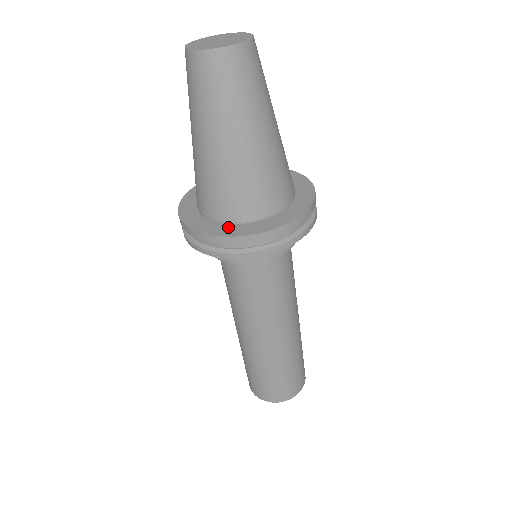
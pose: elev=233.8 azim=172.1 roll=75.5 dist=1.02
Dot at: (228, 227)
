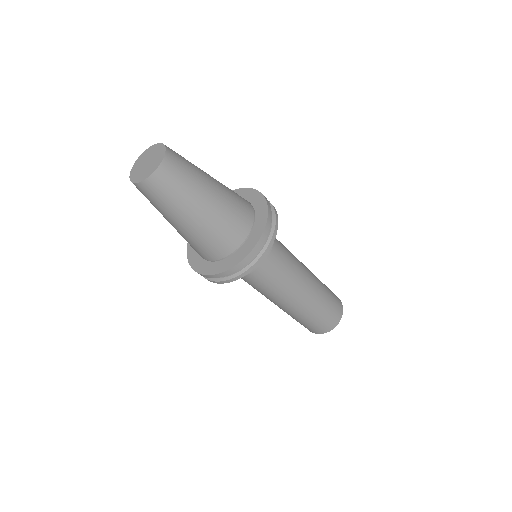
Dot at: (233, 257)
